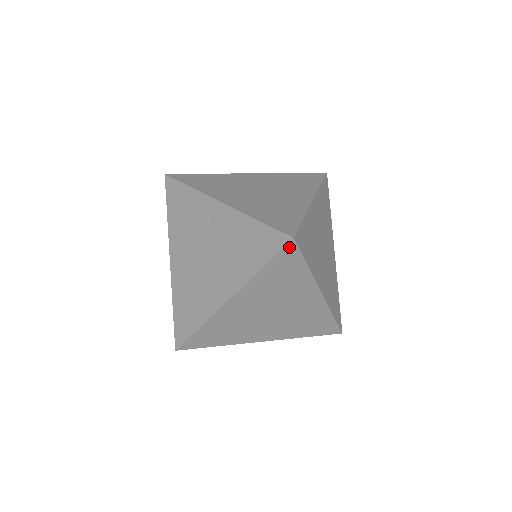
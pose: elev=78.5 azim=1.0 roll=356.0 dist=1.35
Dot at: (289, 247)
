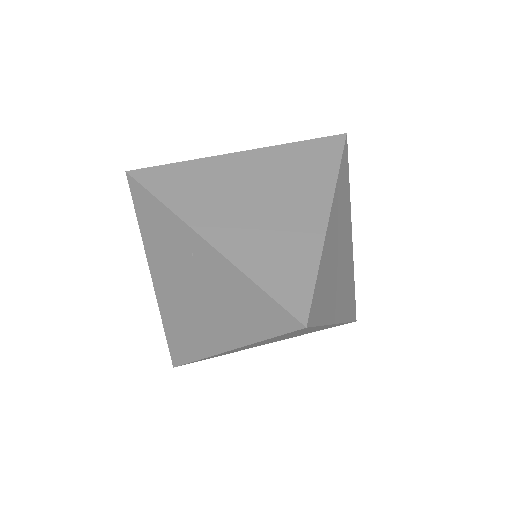
Dot at: (300, 329)
